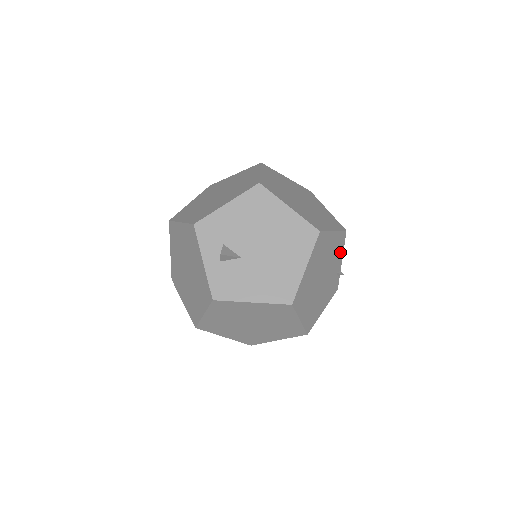
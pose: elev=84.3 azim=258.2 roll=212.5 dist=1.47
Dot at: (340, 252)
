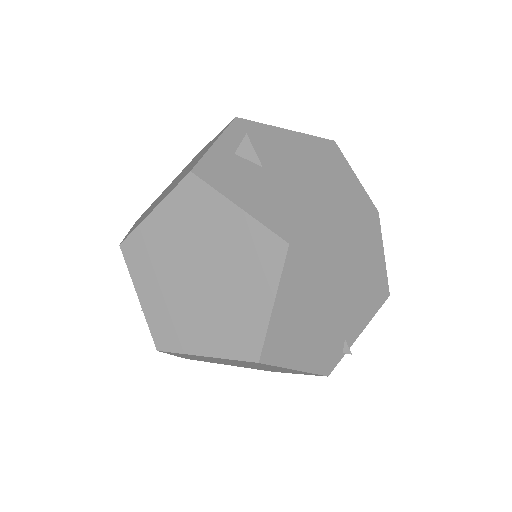
Dot at: (367, 313)
